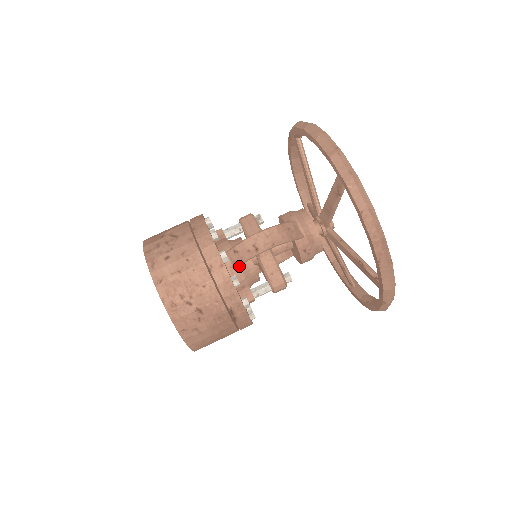
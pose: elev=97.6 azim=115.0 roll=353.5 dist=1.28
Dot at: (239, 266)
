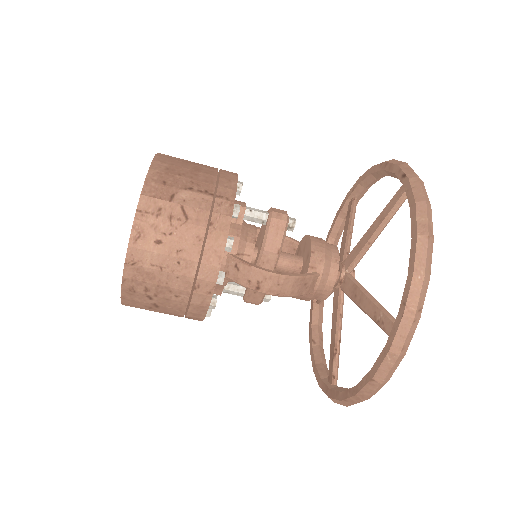
Dot at: (229, 276)
